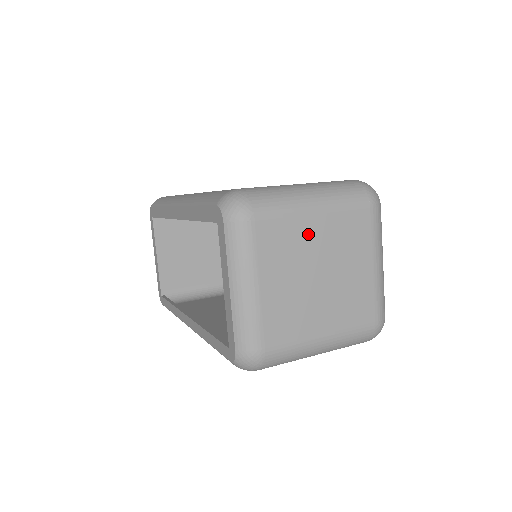
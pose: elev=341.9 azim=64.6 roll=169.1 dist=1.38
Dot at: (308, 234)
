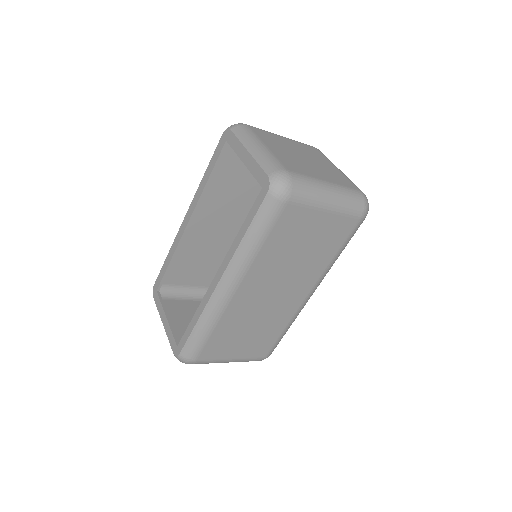
Dot at: (285, 142)
